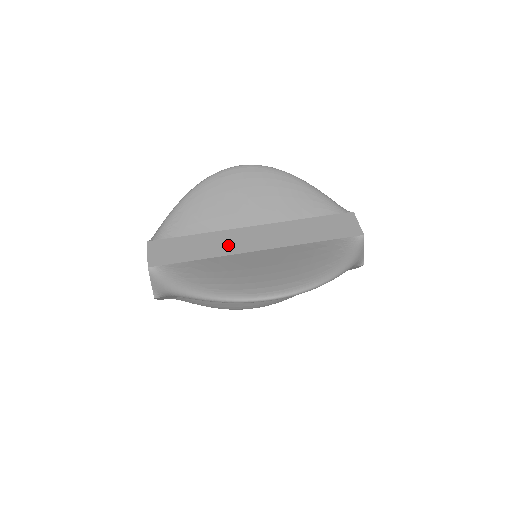
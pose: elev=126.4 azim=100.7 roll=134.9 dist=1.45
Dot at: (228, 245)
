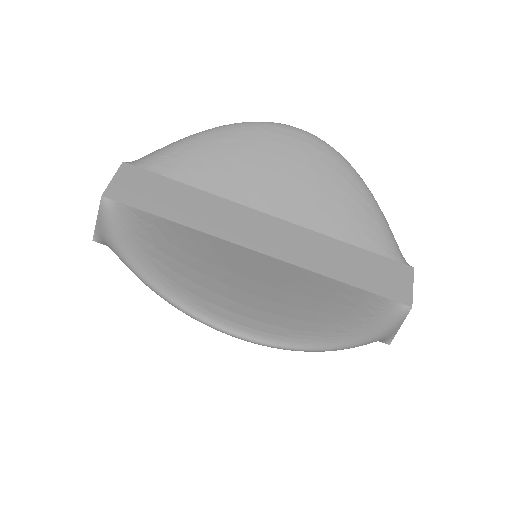
Dot at: (225, 223)
